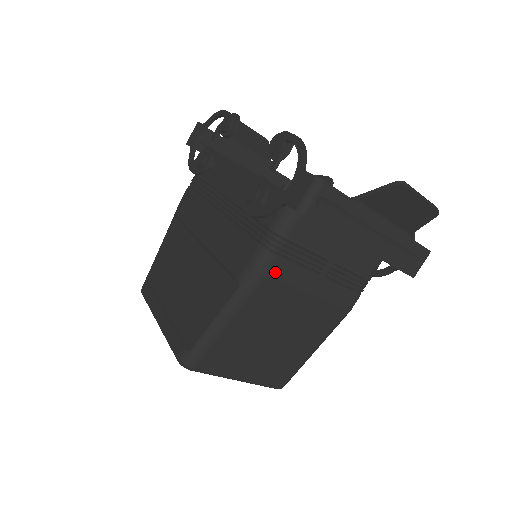
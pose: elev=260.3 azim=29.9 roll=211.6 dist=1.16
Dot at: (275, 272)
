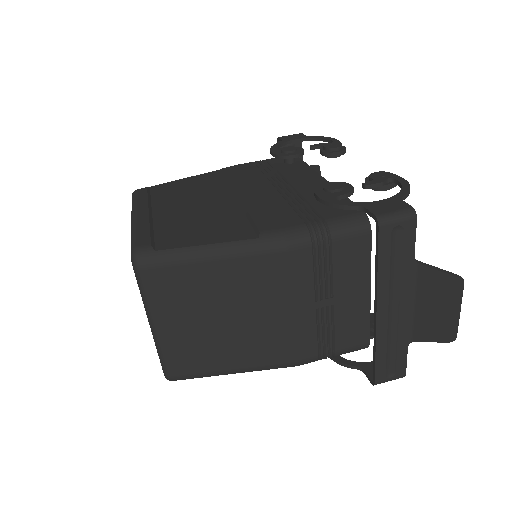
Dot at: (296, 257)
